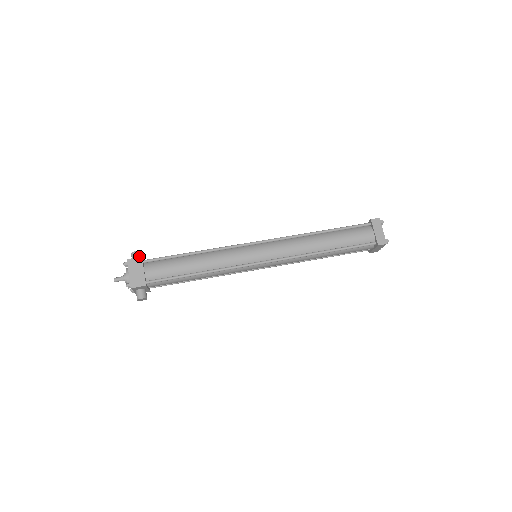
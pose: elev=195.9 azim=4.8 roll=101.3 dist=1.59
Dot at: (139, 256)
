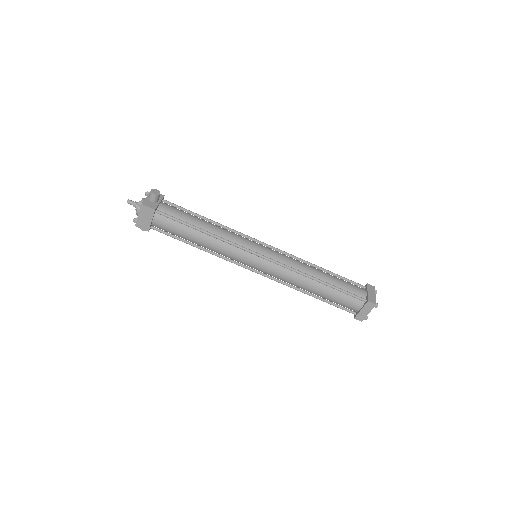
Dot at: (156, 199)
